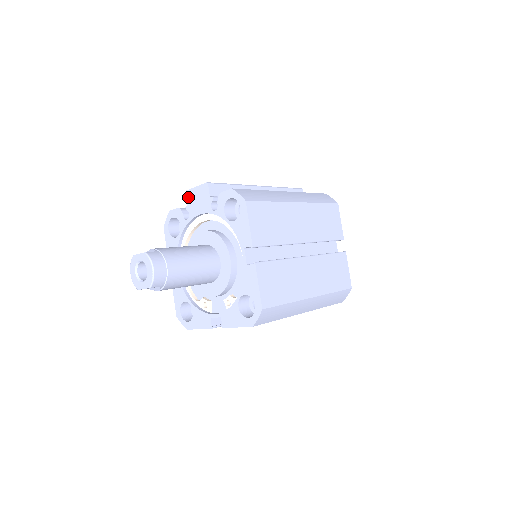
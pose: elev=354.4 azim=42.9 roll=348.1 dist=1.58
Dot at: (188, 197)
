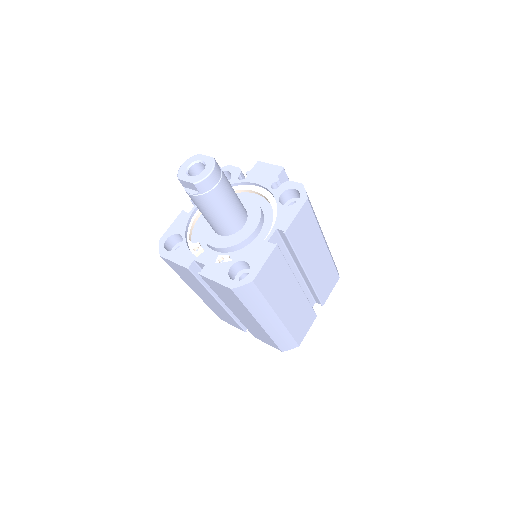
Dot at: (256, 166)
